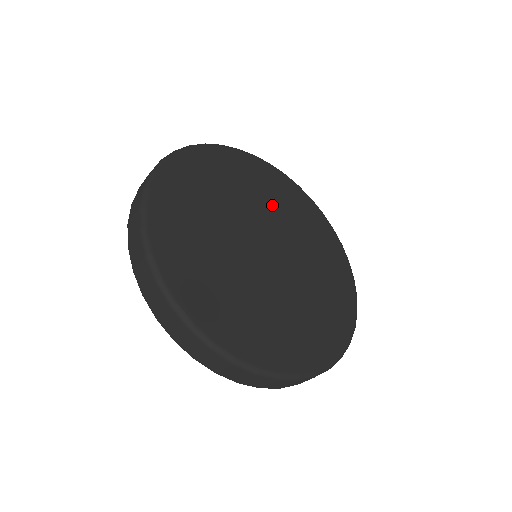
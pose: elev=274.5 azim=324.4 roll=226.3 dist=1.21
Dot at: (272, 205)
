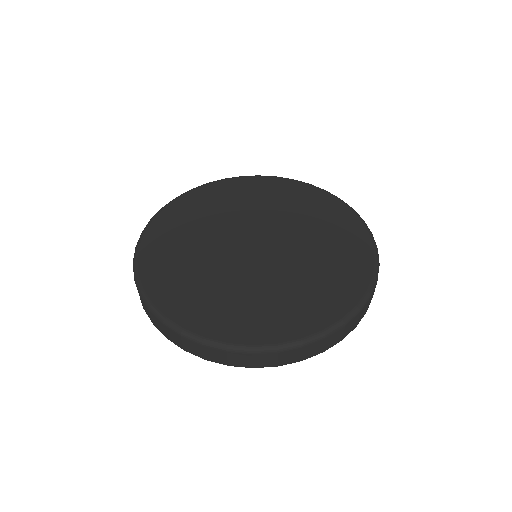
Dot at: (296, 218)
